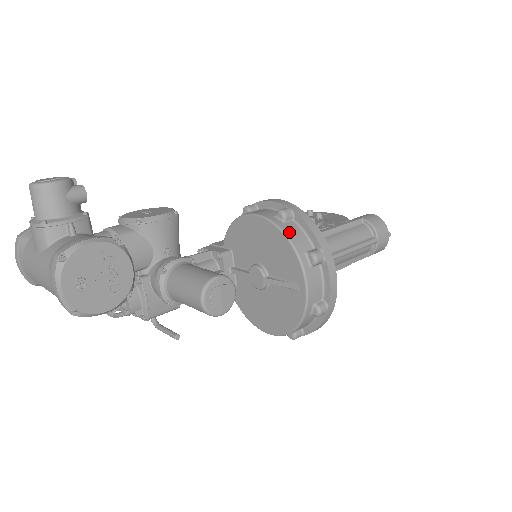
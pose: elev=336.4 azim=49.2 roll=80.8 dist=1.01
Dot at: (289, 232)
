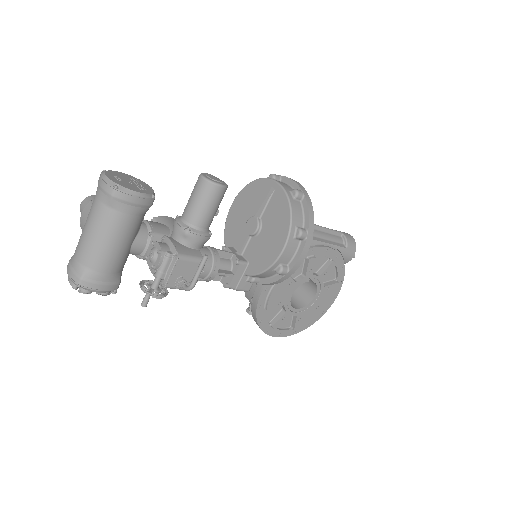
Dot at: occluded
